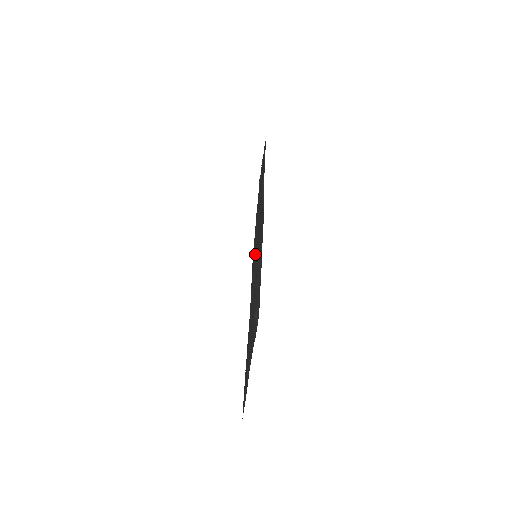
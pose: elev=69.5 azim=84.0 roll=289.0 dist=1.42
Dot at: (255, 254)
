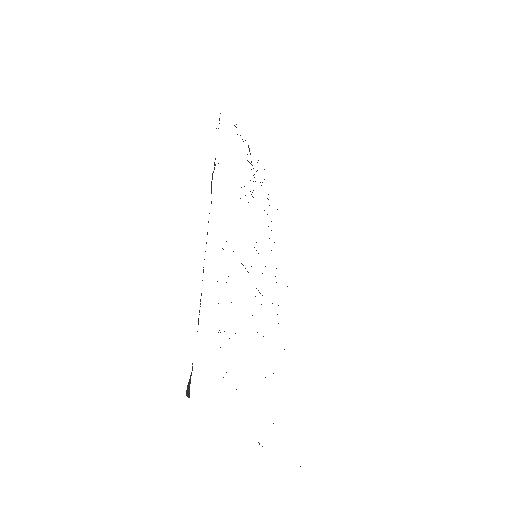
Dot at: occluded
